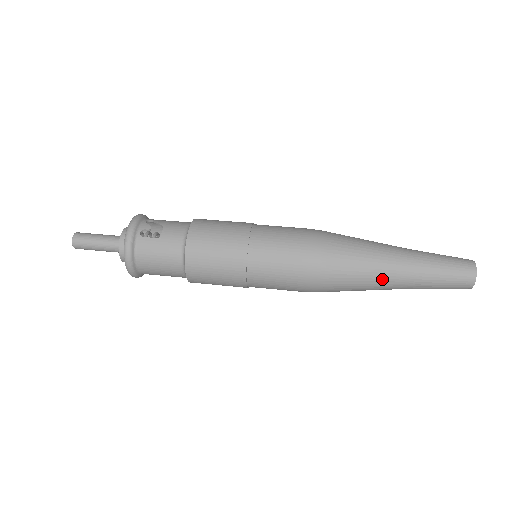
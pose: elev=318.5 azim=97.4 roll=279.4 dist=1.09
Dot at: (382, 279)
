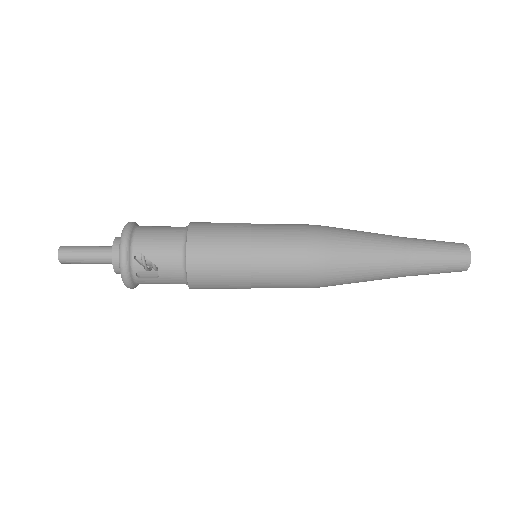
Dot at: (379, 234)
